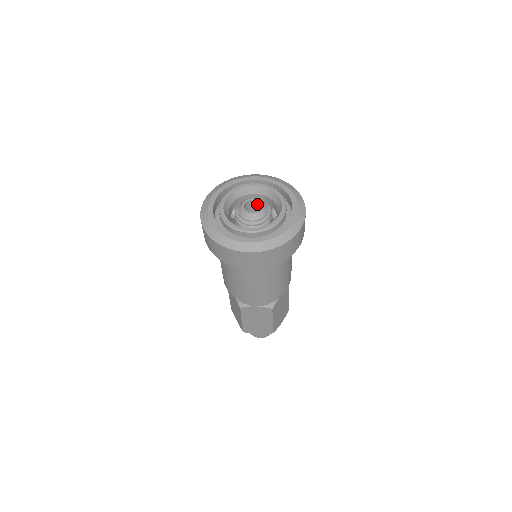
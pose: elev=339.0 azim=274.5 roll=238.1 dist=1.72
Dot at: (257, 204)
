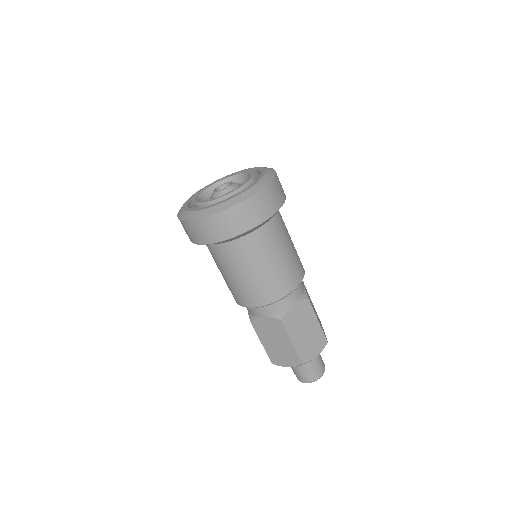
Dot at: occluded
